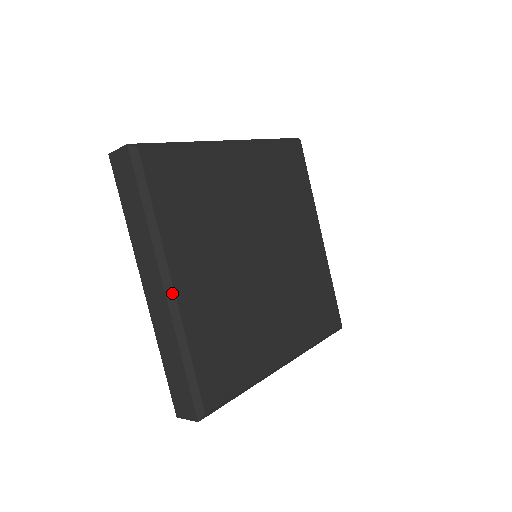
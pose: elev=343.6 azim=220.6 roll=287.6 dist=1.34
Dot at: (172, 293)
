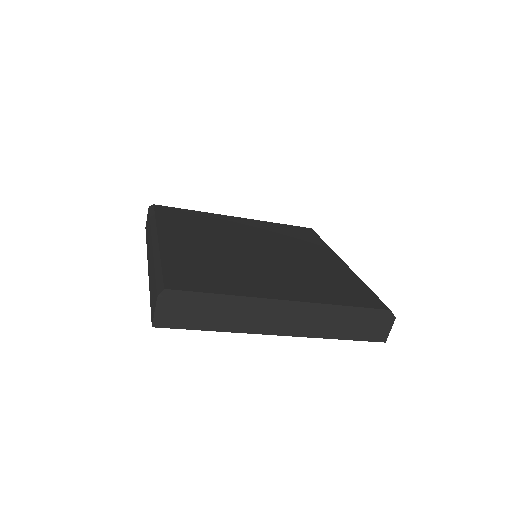
Dot at: (157, 241)
